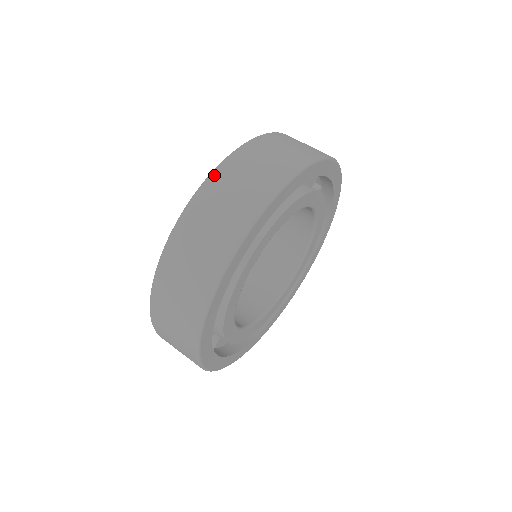
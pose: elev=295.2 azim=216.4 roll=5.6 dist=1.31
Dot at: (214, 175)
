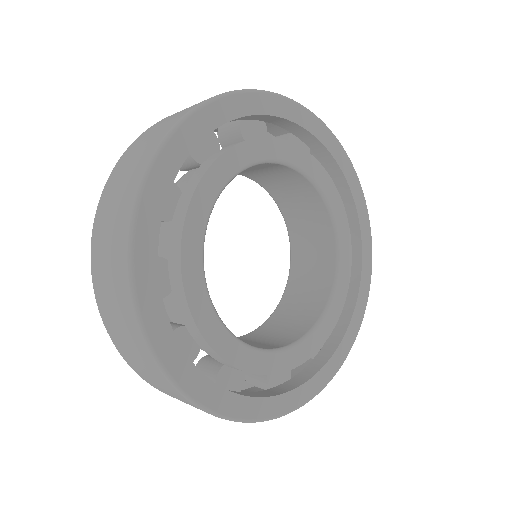
Dot at: occluded
